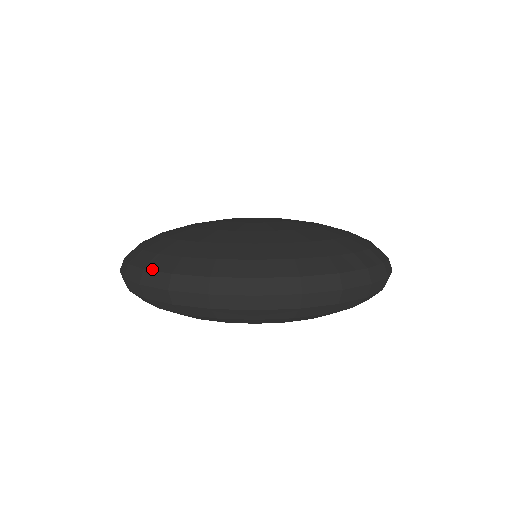
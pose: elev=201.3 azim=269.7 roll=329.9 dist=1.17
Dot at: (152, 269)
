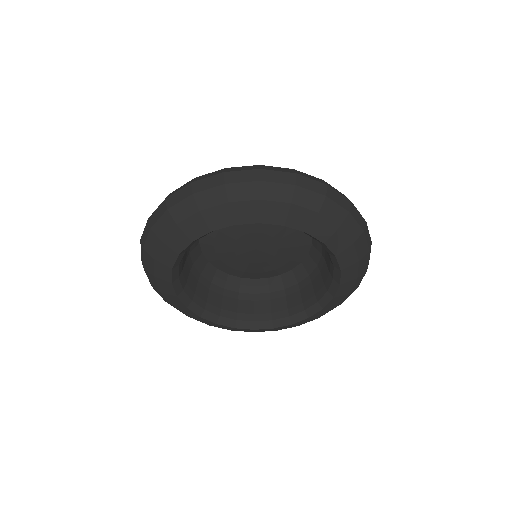
Dot at: occluded
